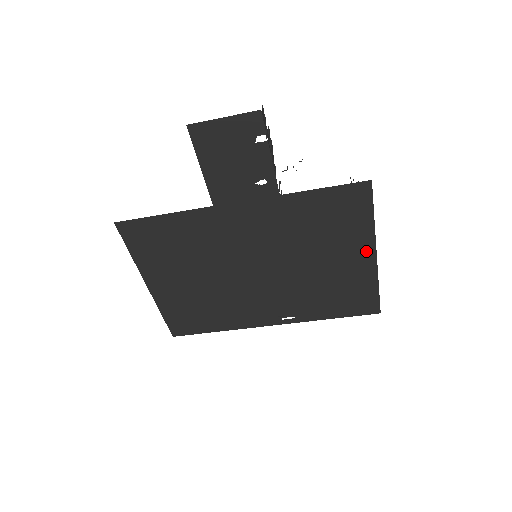
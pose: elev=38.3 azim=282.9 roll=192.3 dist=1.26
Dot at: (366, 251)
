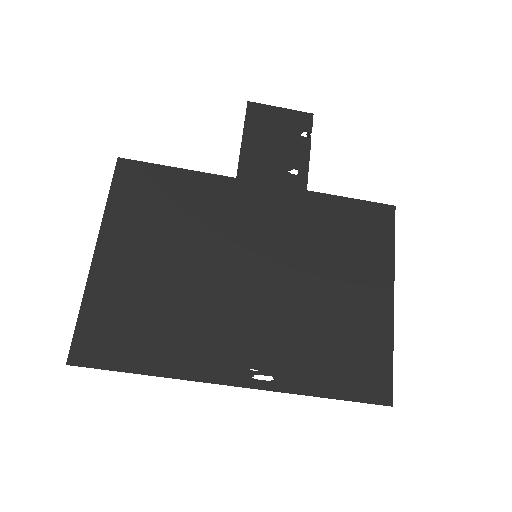
Dot at: (383, 289)
